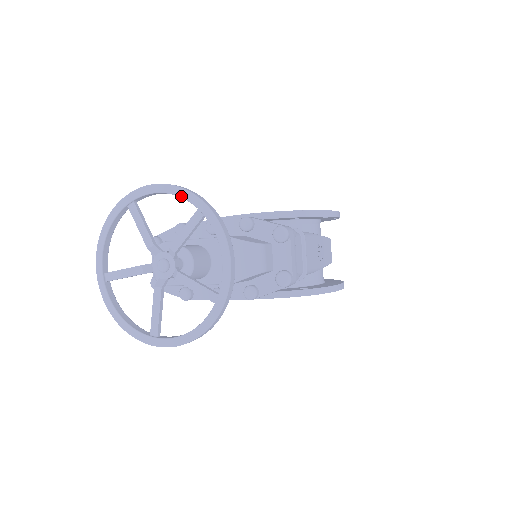
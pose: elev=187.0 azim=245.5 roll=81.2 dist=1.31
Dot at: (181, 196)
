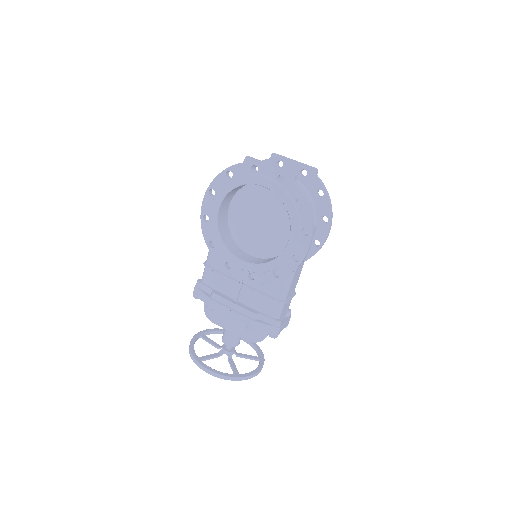
Dot at: (224, 377)
